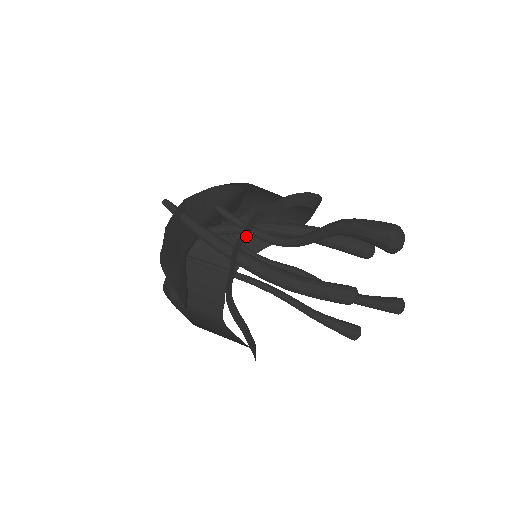
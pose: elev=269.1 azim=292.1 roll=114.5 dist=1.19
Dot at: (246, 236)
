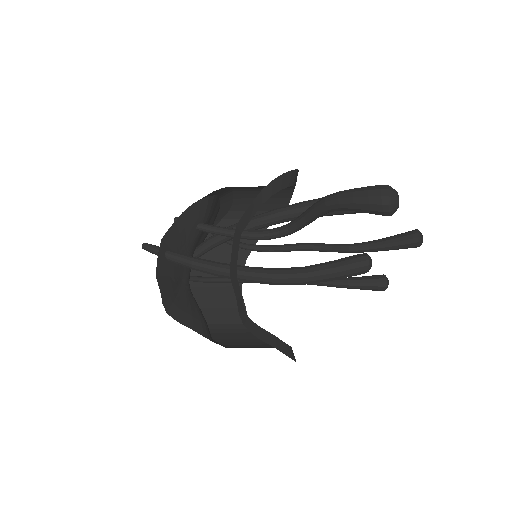
Dot at: (237, 252)
